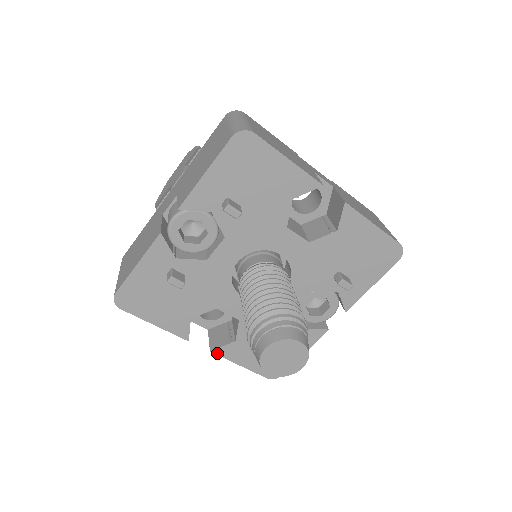
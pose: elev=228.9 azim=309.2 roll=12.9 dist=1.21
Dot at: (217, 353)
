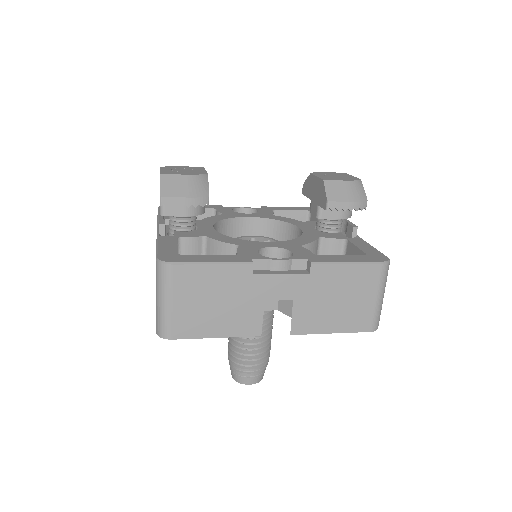
Dot at: occluded
